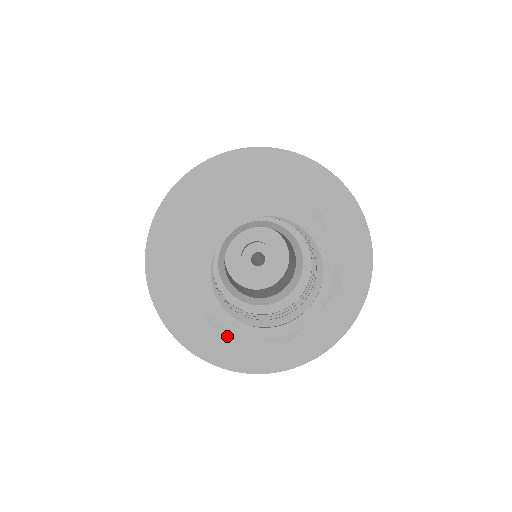
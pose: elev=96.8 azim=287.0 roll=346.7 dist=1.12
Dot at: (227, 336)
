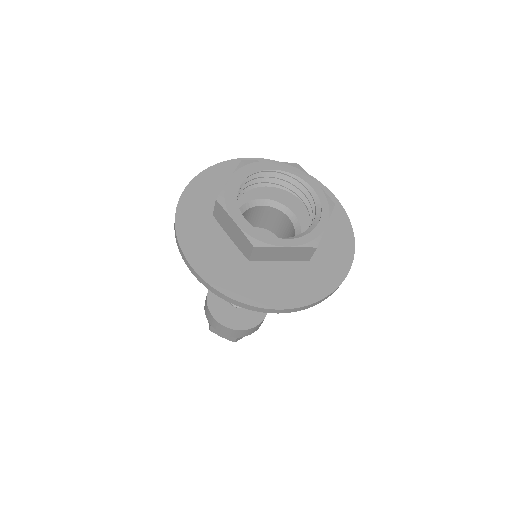
Dot at: (264, 282)
